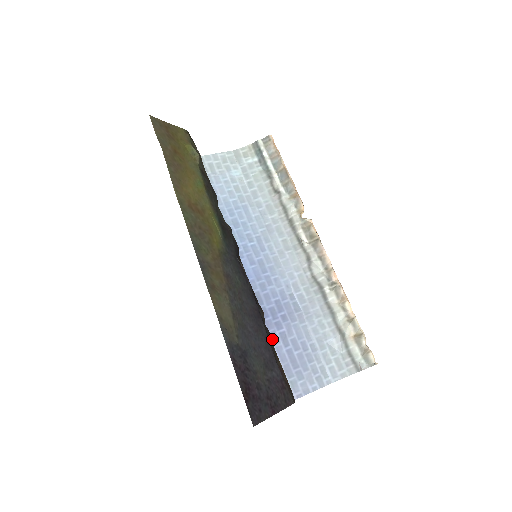
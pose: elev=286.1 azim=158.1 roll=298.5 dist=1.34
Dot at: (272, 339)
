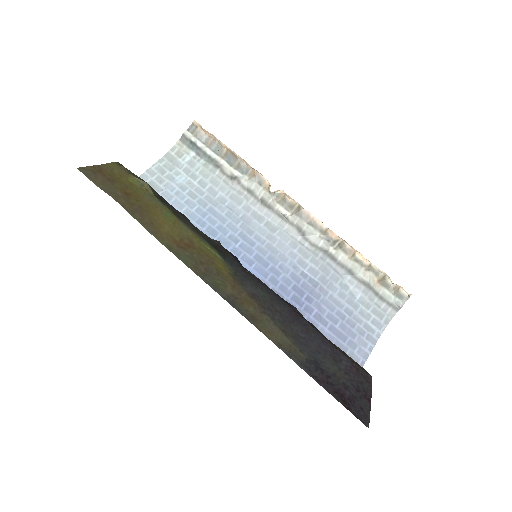
Dot at: occluded
